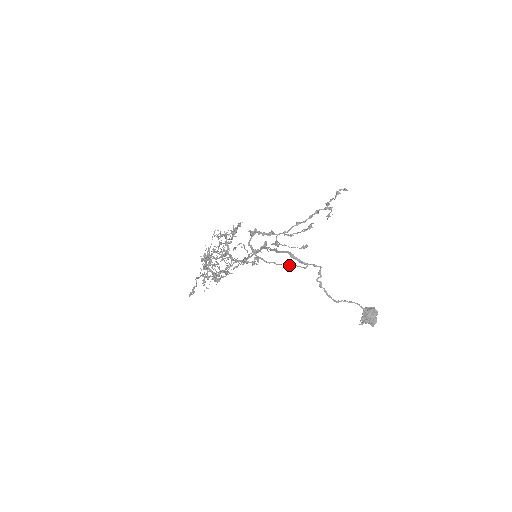
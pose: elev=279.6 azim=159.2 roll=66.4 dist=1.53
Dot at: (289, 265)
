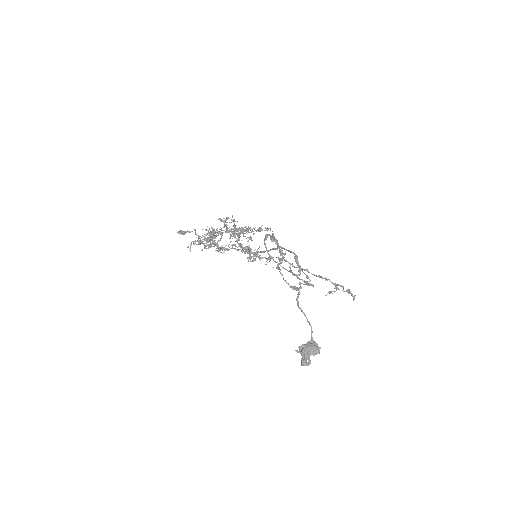
Dot at: (283, 267)
